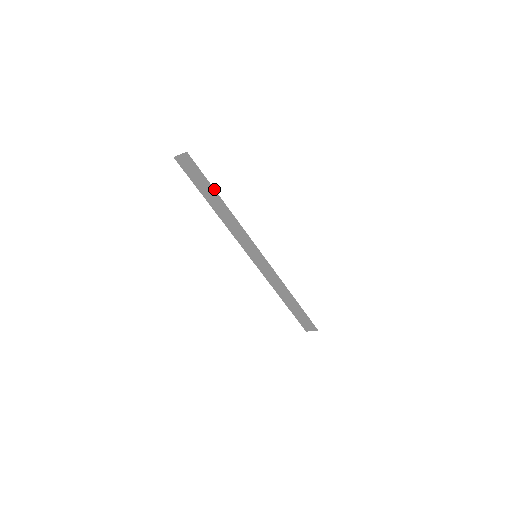
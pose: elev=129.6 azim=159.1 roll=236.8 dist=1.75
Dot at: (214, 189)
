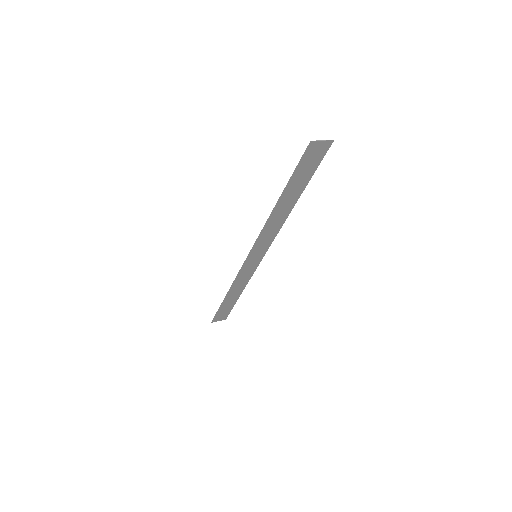
Dot at: (306, 185)
